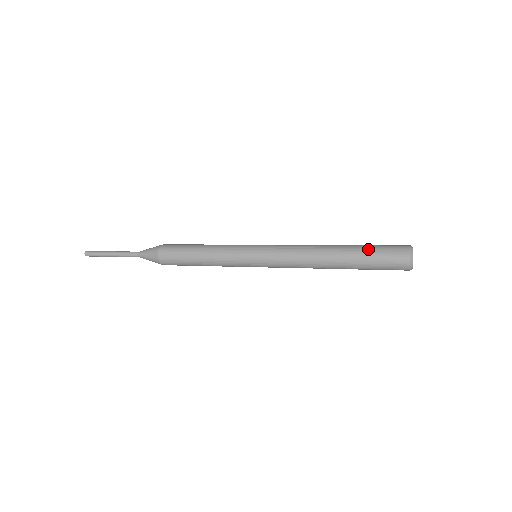
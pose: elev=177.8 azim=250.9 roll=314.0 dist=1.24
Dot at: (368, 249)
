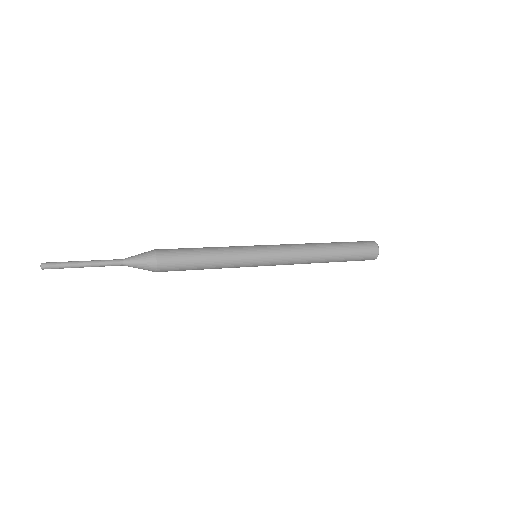
Dot at: (351, 246)
